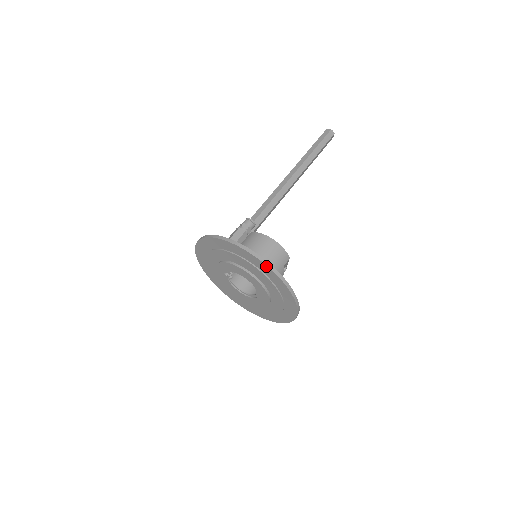
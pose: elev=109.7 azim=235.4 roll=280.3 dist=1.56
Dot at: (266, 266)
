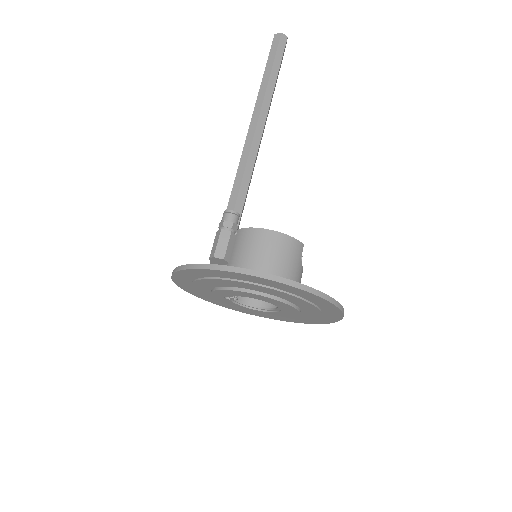
Dot at: (290, 286)
